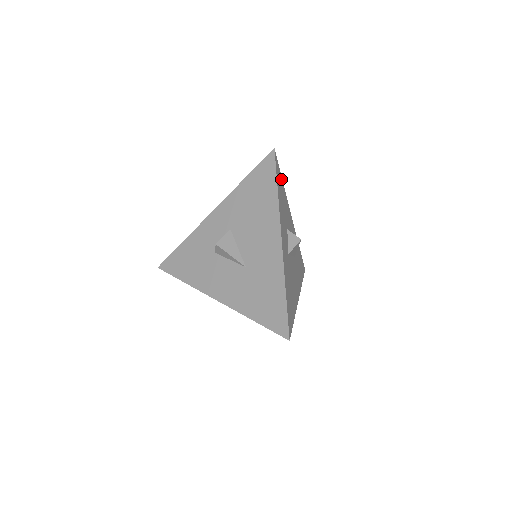
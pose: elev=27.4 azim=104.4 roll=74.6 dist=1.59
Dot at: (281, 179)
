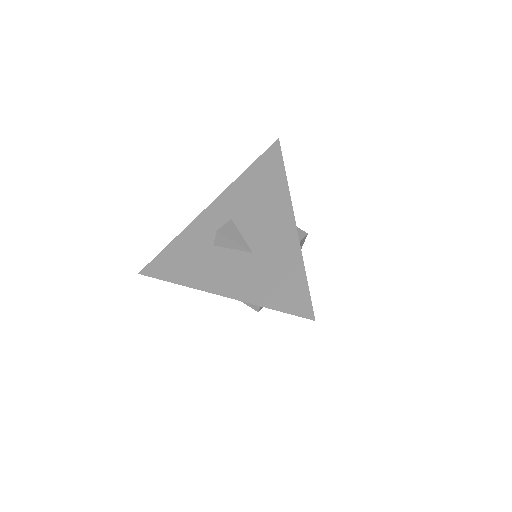
Dot at: occluded
